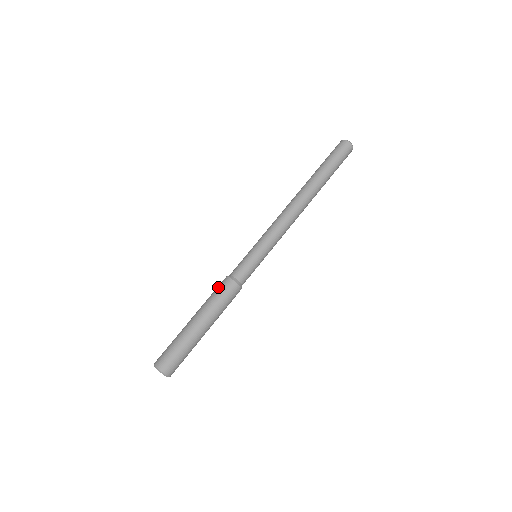
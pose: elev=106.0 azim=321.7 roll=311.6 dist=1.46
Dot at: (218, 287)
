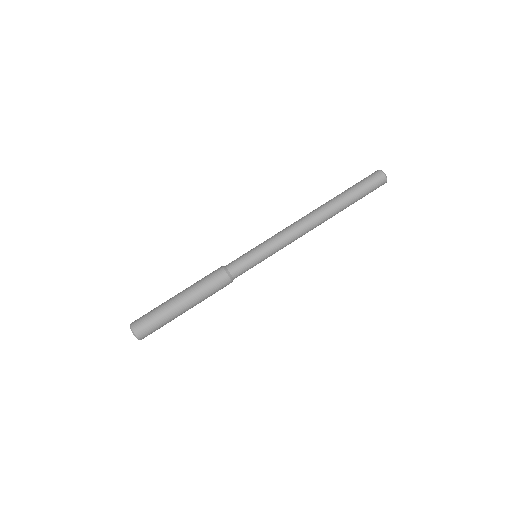
Dot at: (210, 273)
